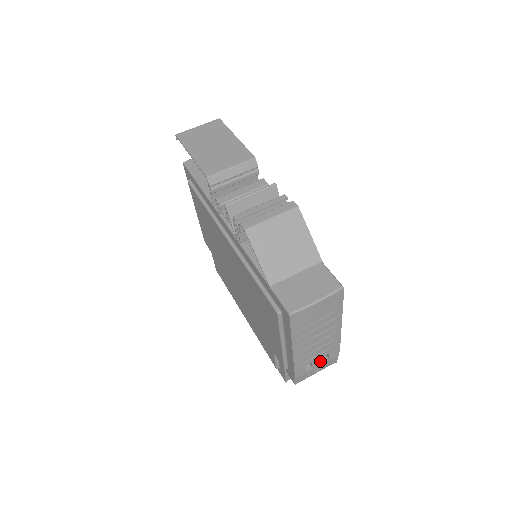
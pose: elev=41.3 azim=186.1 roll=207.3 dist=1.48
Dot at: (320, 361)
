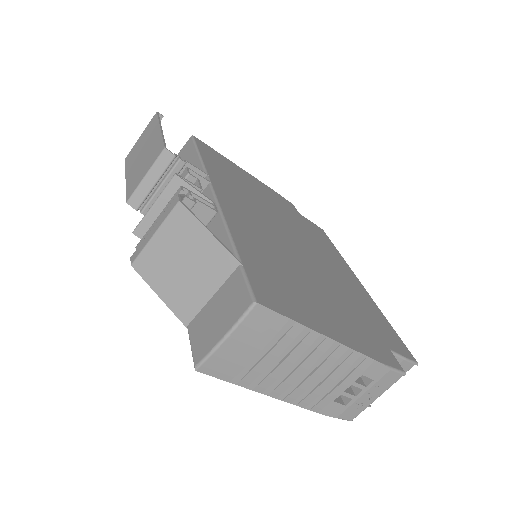
Dot at: (358, 387)
